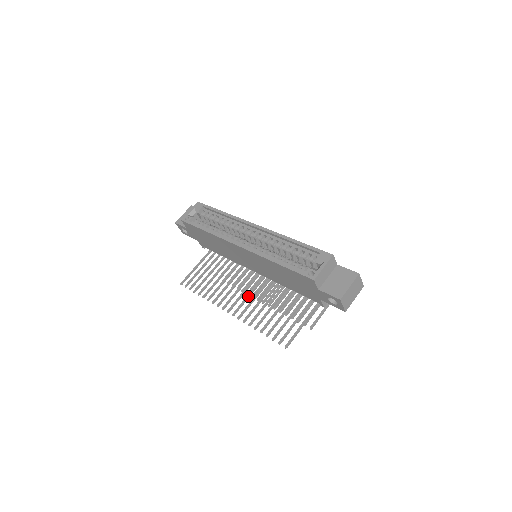
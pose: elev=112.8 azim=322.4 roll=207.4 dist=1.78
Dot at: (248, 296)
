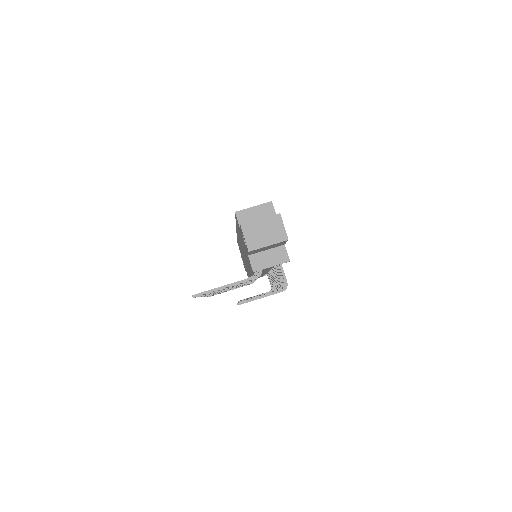
Dot at: occluded
